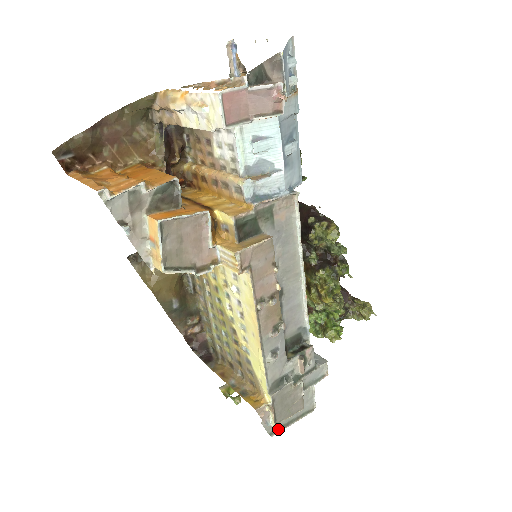
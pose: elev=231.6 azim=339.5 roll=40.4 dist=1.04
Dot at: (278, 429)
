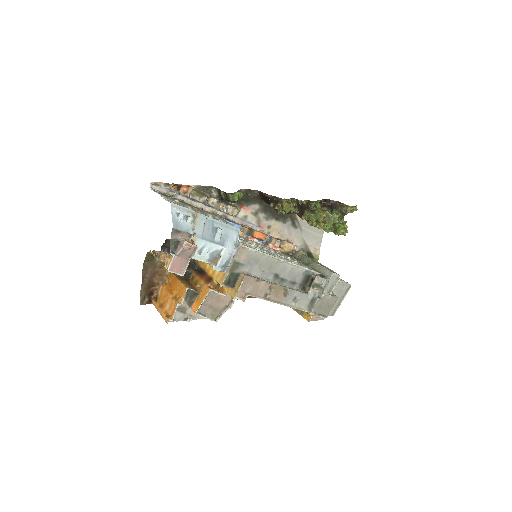
Dot at: (335, 310)
